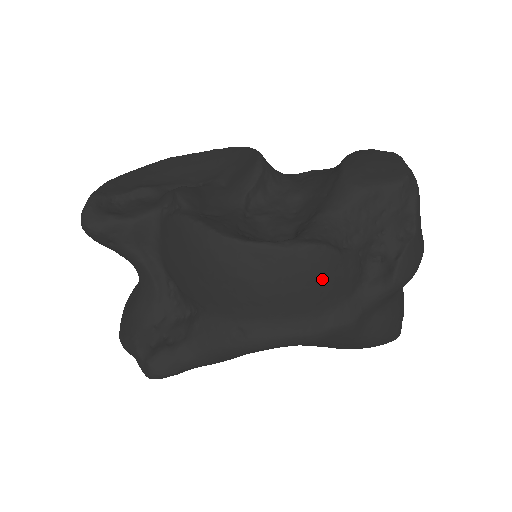
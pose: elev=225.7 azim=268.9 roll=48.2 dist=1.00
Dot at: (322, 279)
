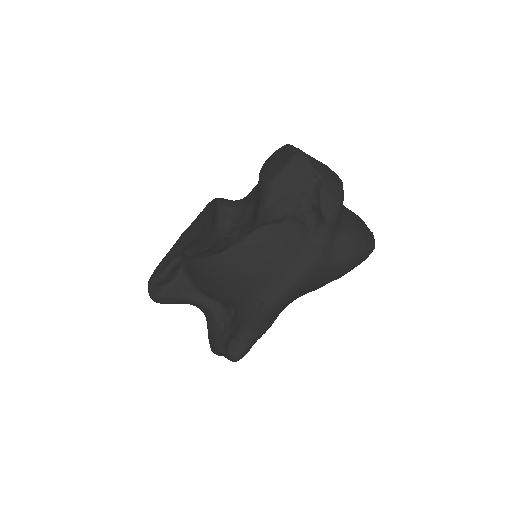
Dot at: (277, 244)
